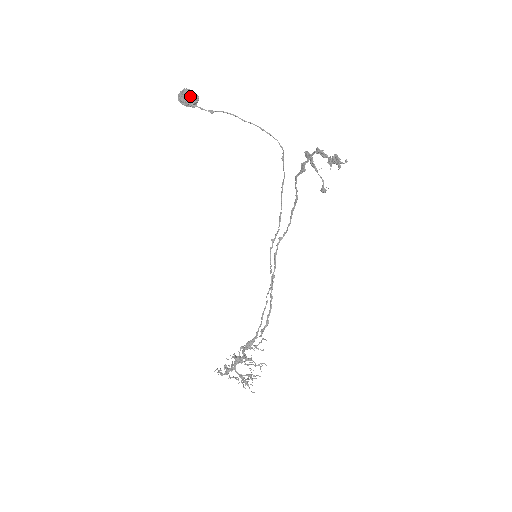
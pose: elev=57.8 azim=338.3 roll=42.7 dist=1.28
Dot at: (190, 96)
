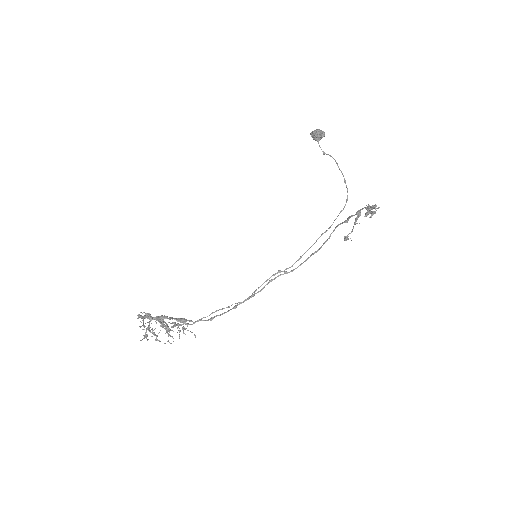
Dot at: (320, 131)
